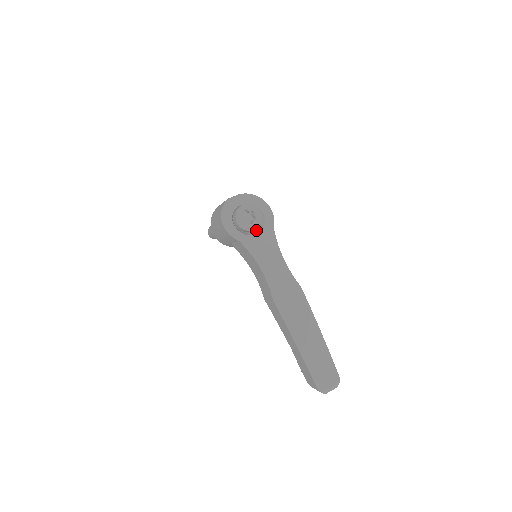
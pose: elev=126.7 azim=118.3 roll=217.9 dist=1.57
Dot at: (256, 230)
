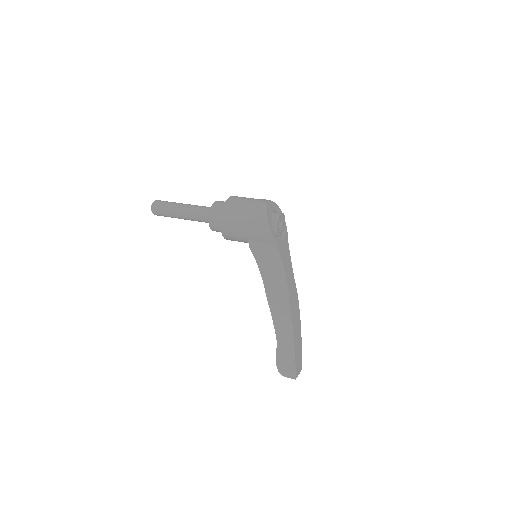
Dot at: (277, 237)
